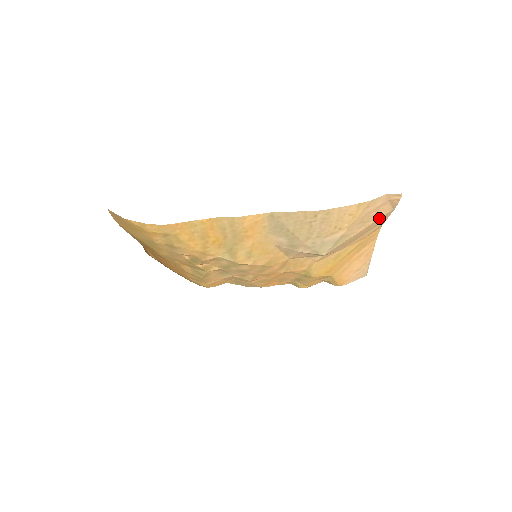
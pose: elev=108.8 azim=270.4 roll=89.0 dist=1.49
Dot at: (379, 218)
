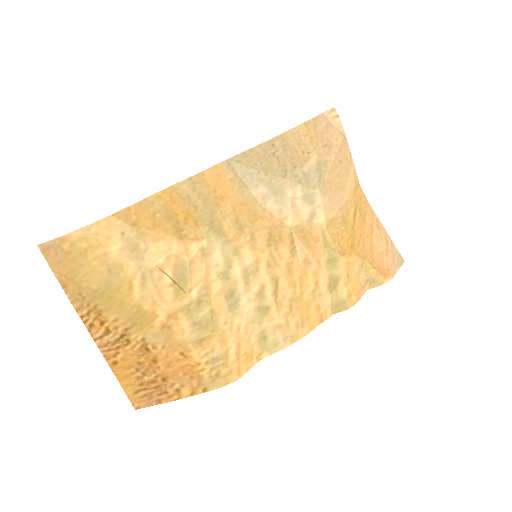
Dot at: (339, 145)
